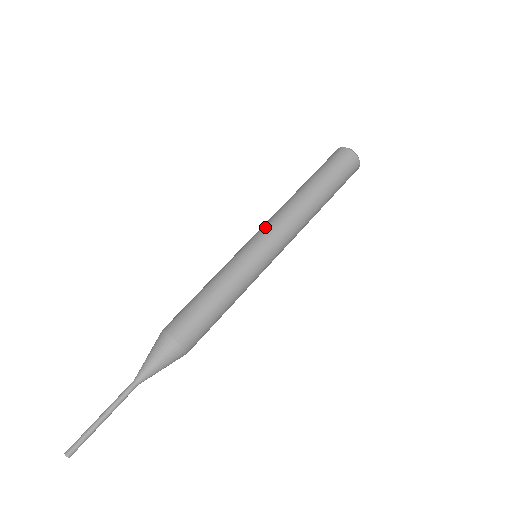
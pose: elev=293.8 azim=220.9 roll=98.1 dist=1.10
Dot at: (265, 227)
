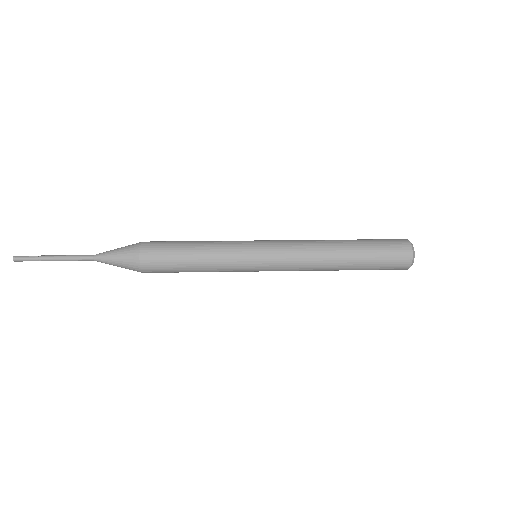
Dot at: (281, 240)
